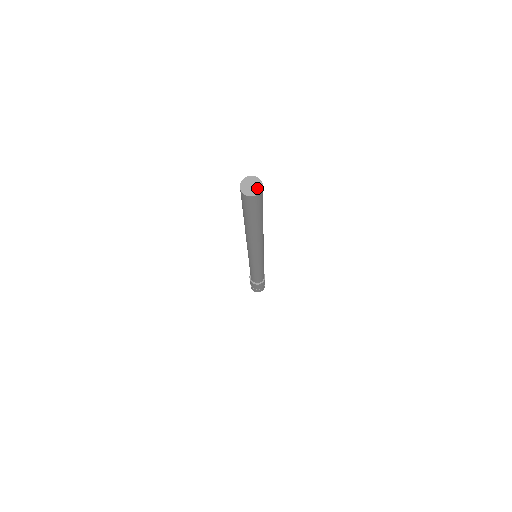
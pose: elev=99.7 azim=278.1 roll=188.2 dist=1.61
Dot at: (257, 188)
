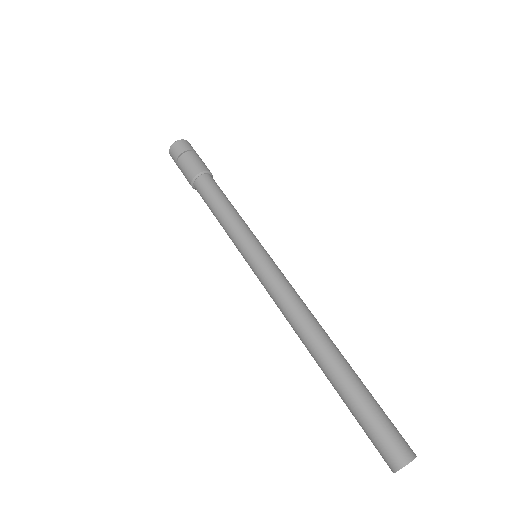
Dot at: occluded
